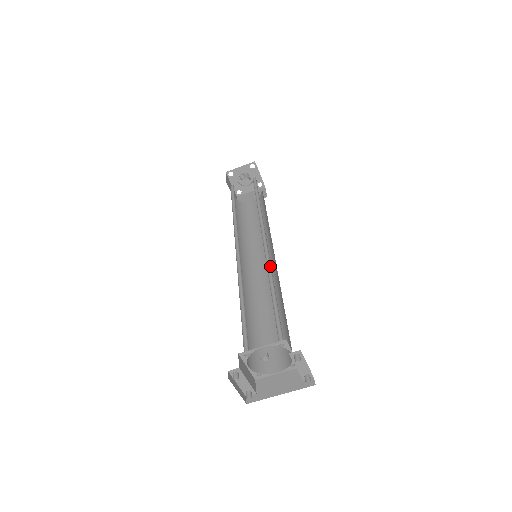
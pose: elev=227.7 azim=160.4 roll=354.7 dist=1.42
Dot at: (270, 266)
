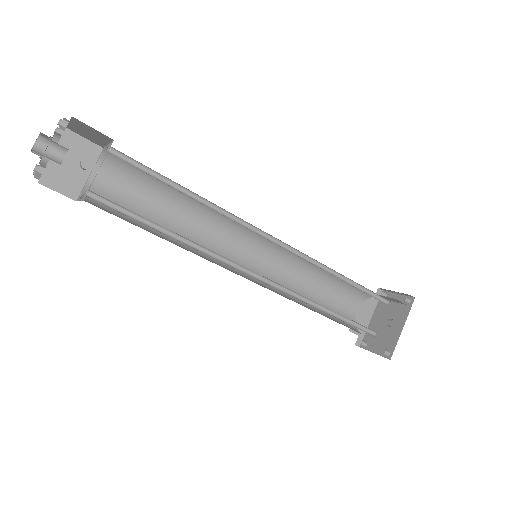
Dot at: (310, 259)
